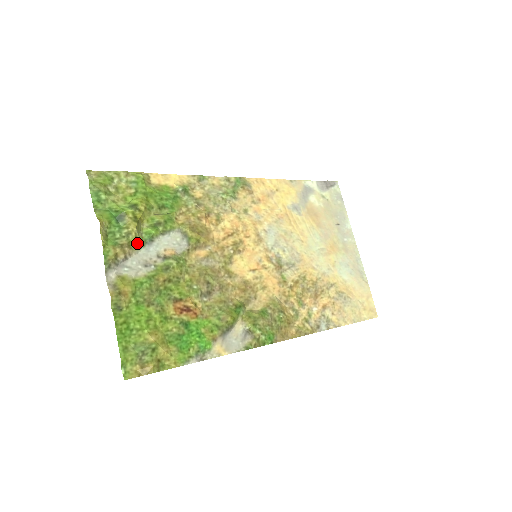
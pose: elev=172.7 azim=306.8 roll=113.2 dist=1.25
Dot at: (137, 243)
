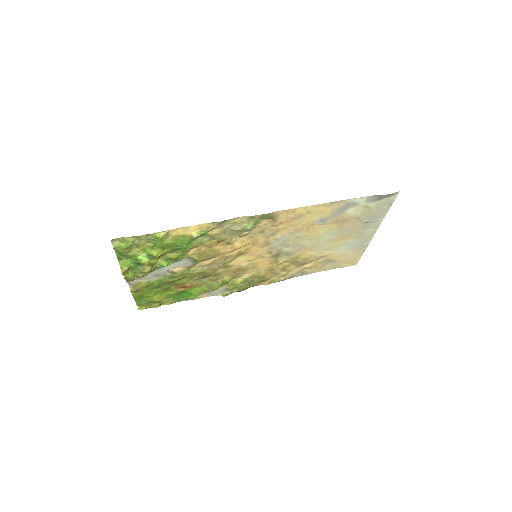
Dot at: occluded
